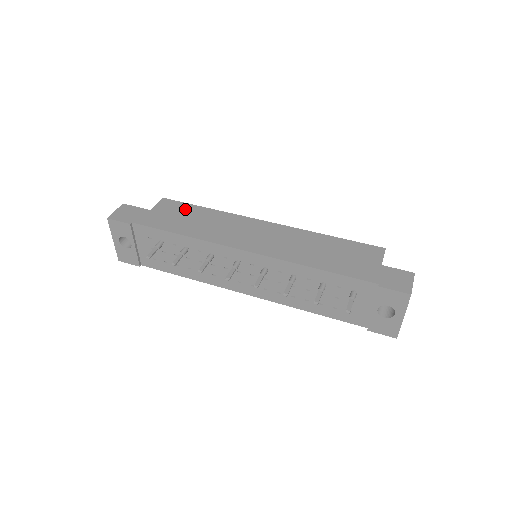
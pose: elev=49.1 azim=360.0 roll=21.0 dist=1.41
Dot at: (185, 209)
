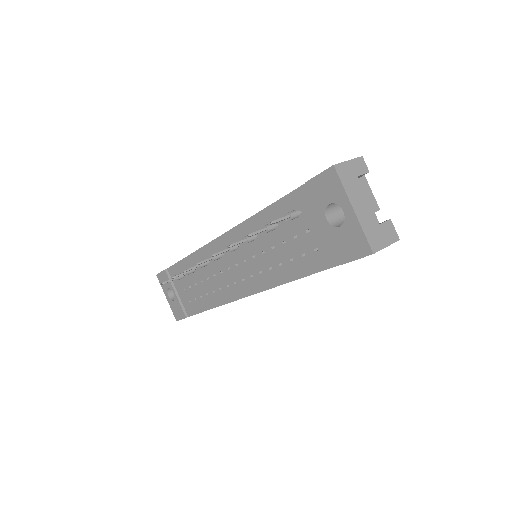
Dot at: occluded
